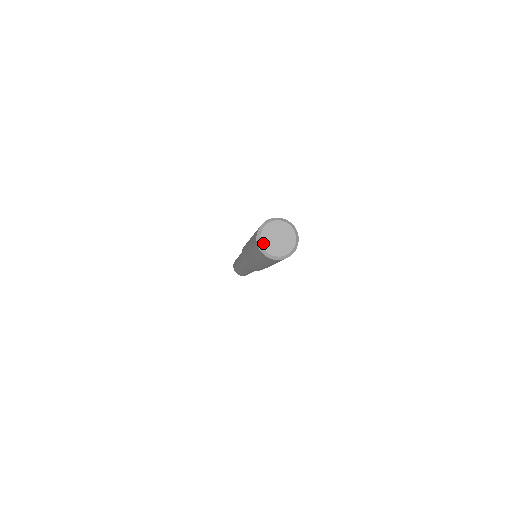
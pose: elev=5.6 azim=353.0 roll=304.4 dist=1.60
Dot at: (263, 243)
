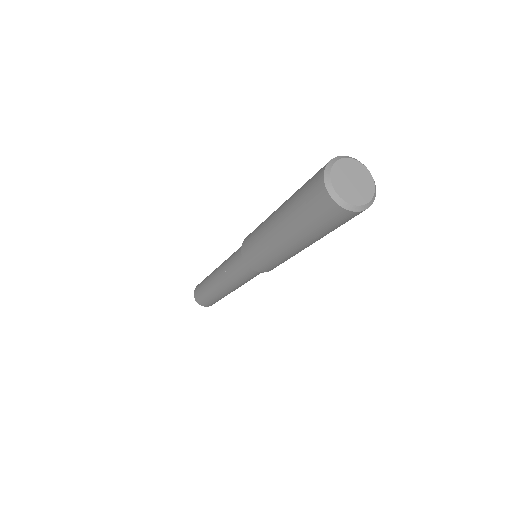
Dot at: (339, 192)
